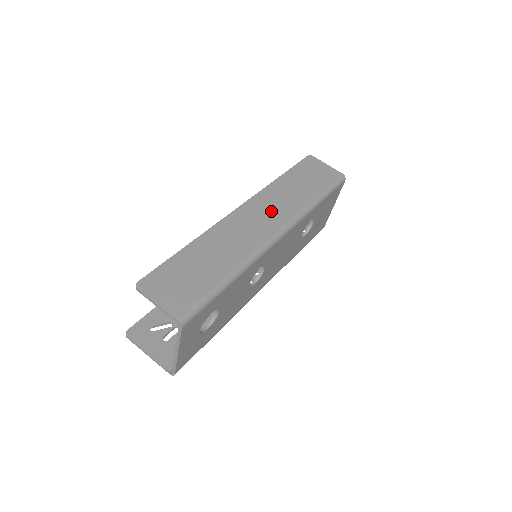
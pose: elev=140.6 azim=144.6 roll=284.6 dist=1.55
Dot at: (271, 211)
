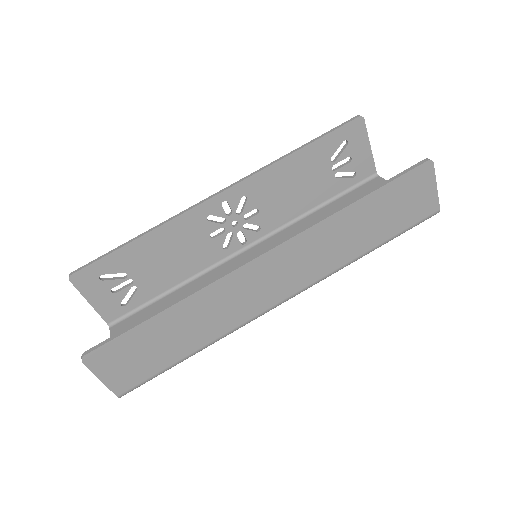
Dot at: (299, 267)
